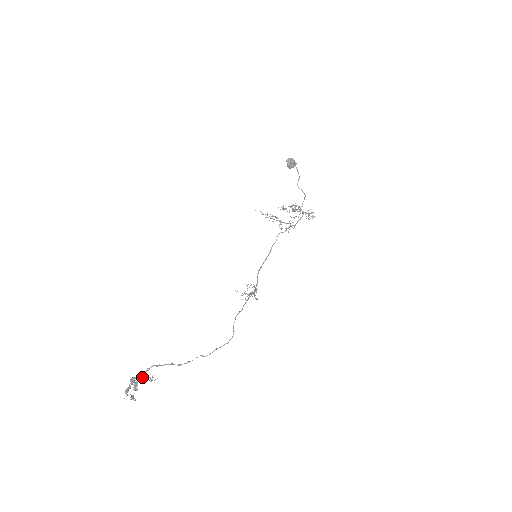
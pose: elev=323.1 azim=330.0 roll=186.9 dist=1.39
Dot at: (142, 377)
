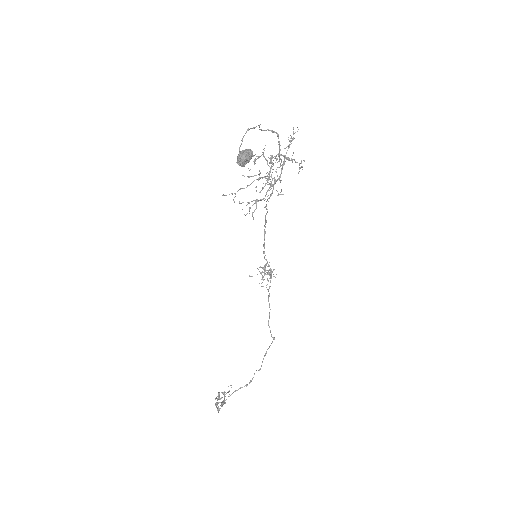
Dot at: occluded
